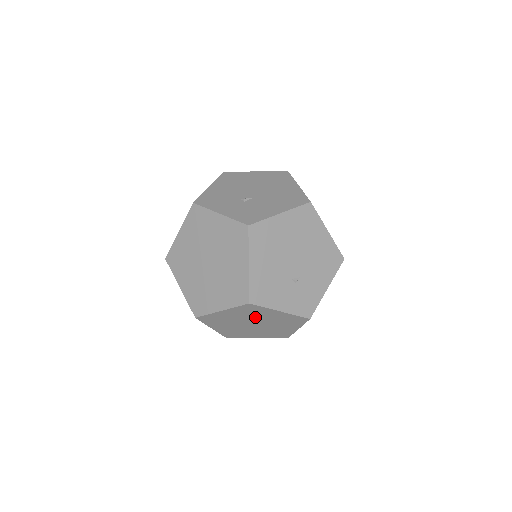
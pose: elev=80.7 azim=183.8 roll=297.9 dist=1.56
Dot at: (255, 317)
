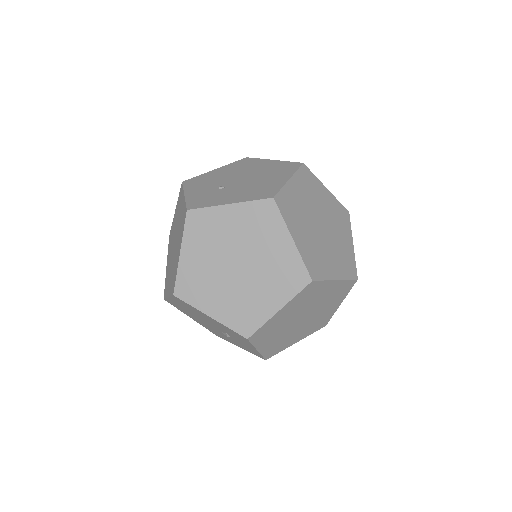
Dot at: occluded
